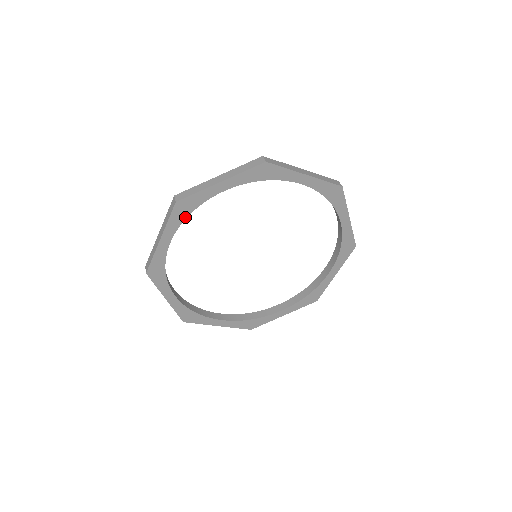
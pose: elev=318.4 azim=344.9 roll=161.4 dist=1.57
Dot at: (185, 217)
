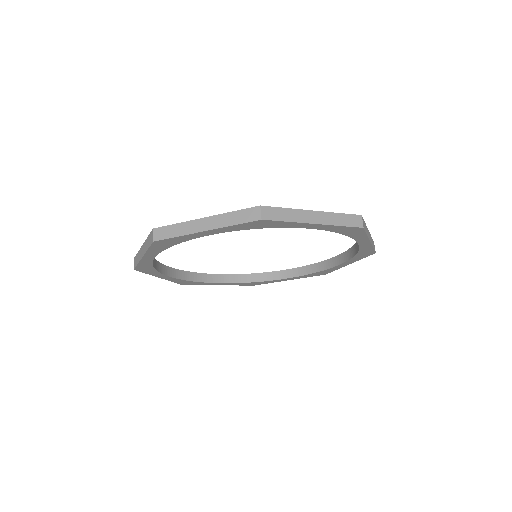
Dot at: (167, 247)
